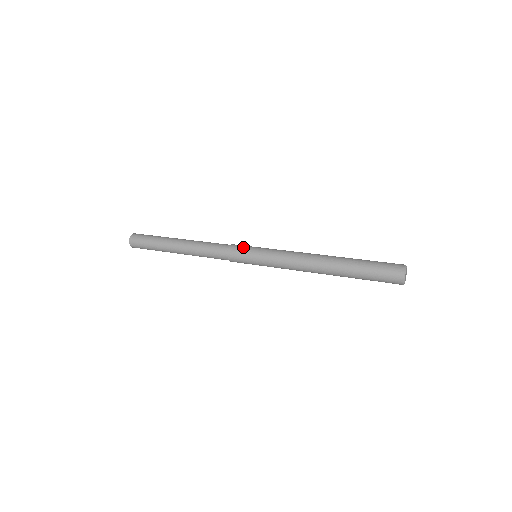
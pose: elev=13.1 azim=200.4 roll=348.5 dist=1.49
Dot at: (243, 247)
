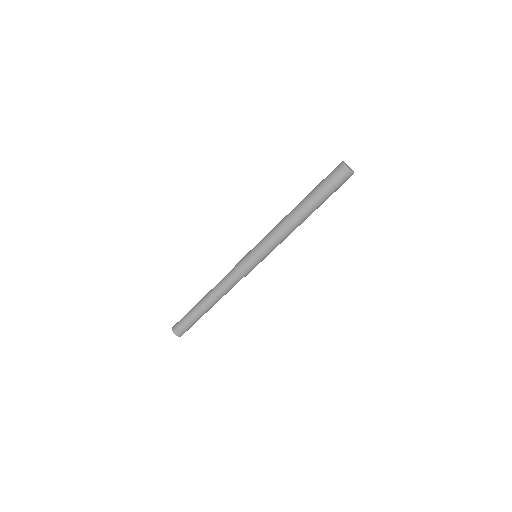
Dot at: (243, 259)
